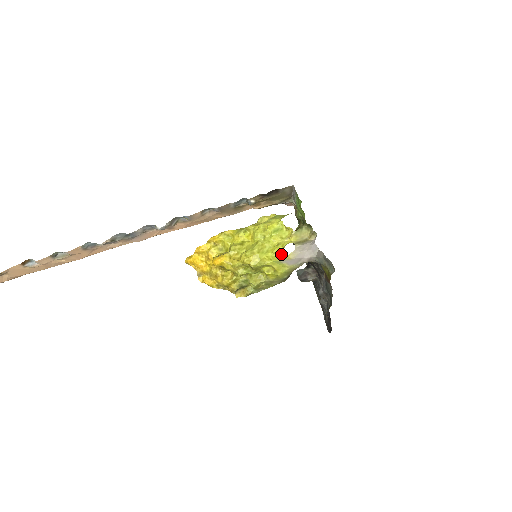
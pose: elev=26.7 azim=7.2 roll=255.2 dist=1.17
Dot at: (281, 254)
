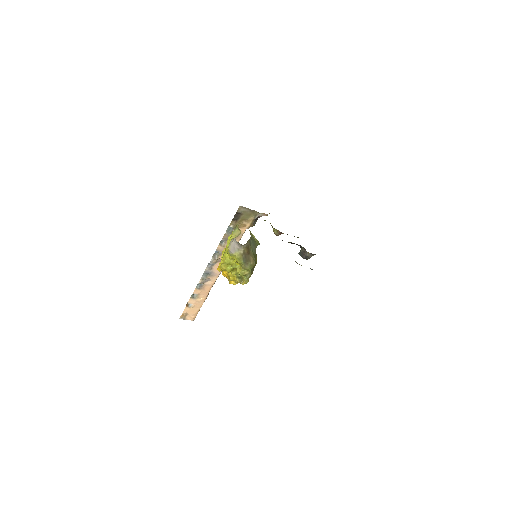
Dot at: occluded
